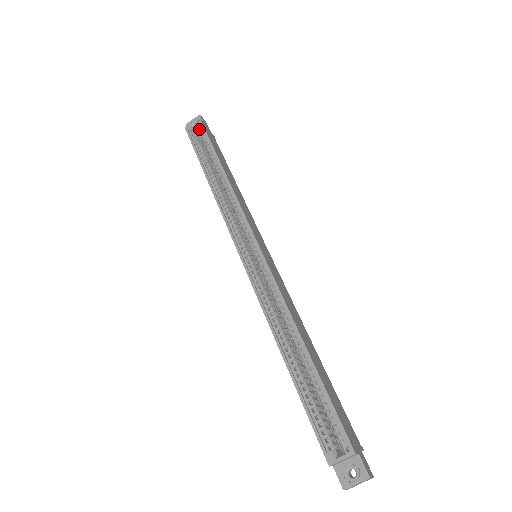
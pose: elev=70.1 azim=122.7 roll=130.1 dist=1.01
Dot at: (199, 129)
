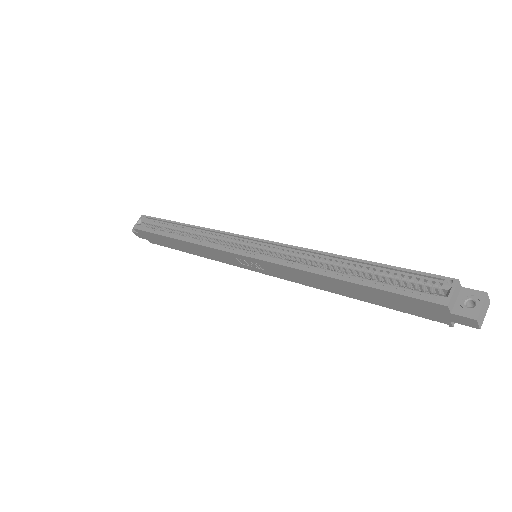
Dot at: (146, 222)
